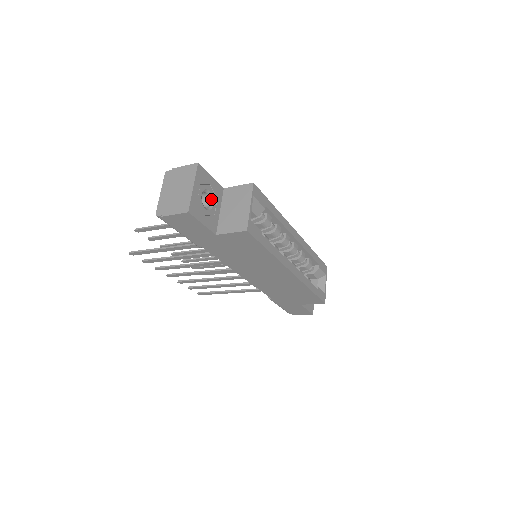
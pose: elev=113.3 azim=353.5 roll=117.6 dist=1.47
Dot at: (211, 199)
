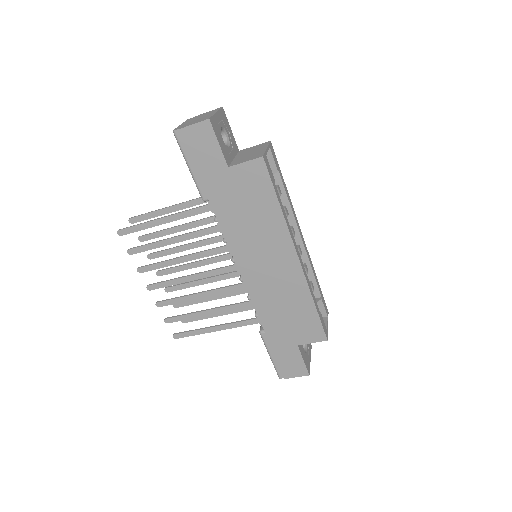
Dot at: (228, 142)
